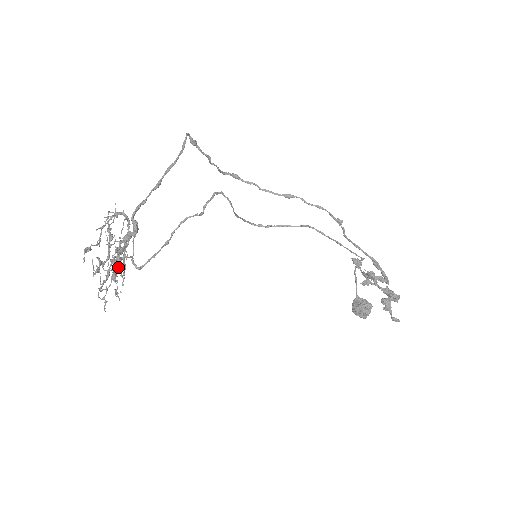
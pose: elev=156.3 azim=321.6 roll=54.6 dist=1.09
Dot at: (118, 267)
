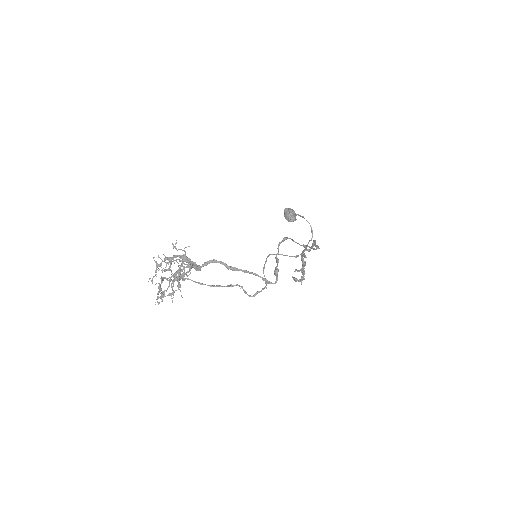
Dot at: (169, 270)
